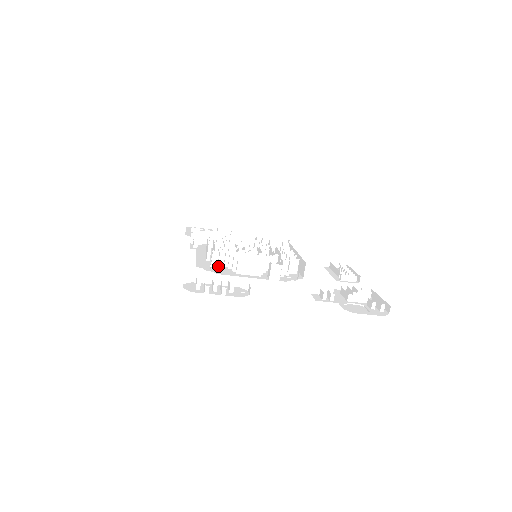
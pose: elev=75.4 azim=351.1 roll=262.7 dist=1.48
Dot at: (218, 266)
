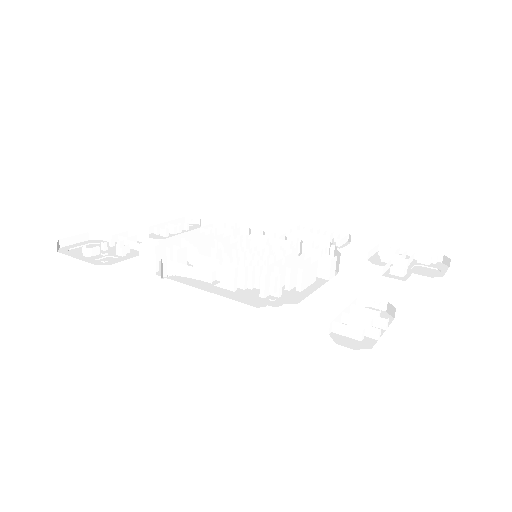
Dot at: (279, 292)
